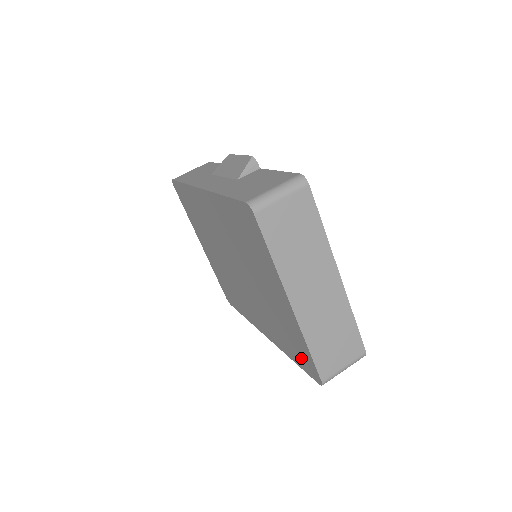
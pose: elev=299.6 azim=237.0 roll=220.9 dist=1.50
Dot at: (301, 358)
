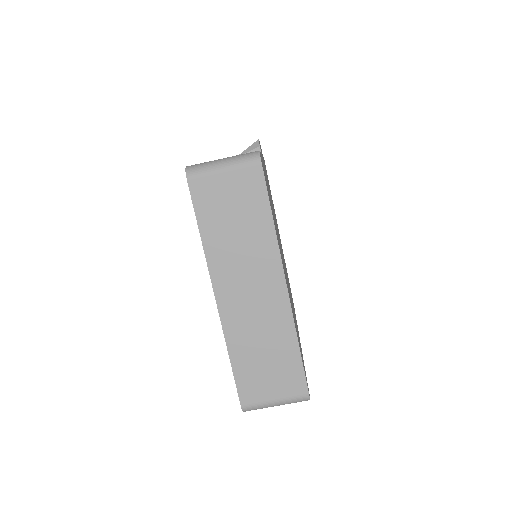
Dot at: occluded
